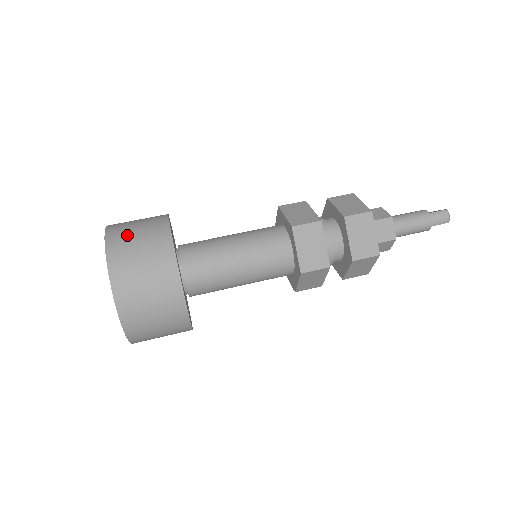
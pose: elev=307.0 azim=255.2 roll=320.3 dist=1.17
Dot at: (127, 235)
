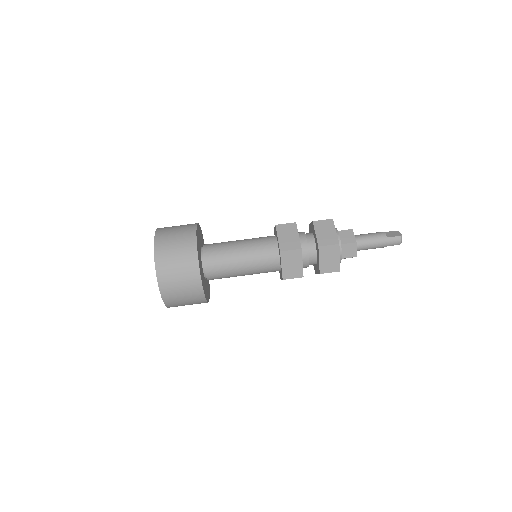
Dot at: (169, 251)
